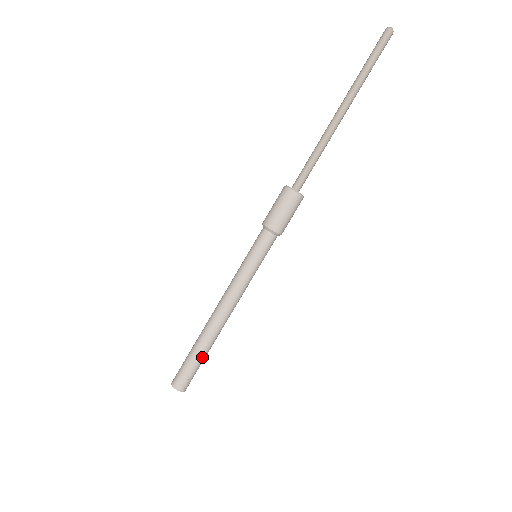
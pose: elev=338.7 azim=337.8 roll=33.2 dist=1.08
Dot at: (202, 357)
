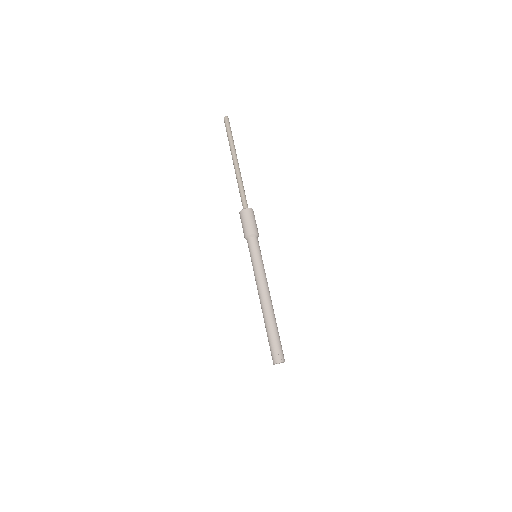
Dot at: (275, 331)
